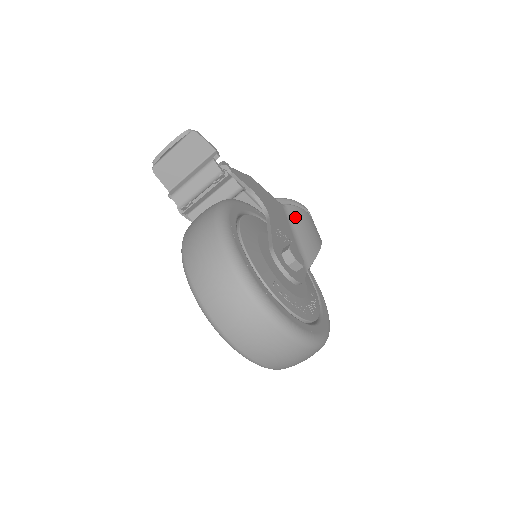
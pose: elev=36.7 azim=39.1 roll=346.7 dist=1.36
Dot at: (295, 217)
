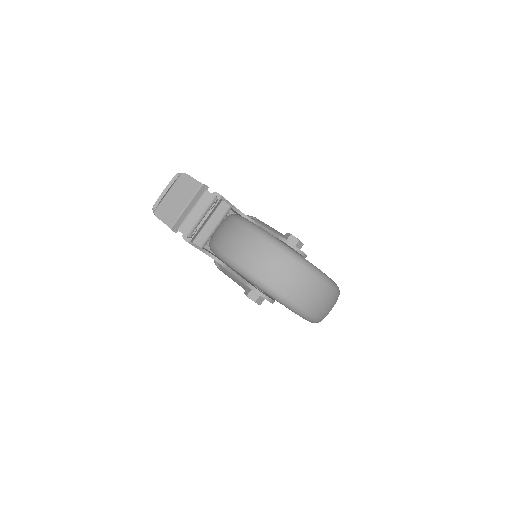
Dot at: occluded
